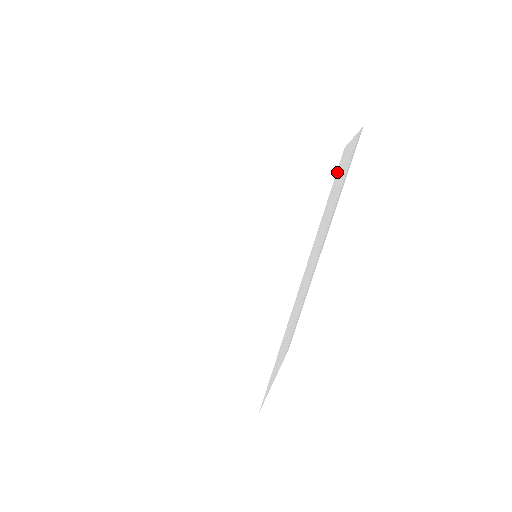
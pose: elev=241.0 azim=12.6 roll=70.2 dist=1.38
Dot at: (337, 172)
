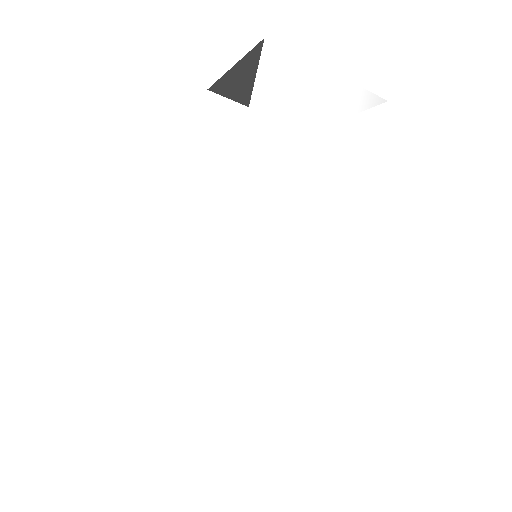
Dot at: (267, 71)
